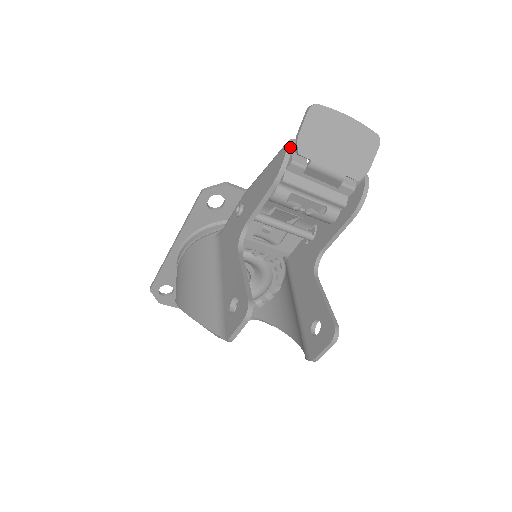
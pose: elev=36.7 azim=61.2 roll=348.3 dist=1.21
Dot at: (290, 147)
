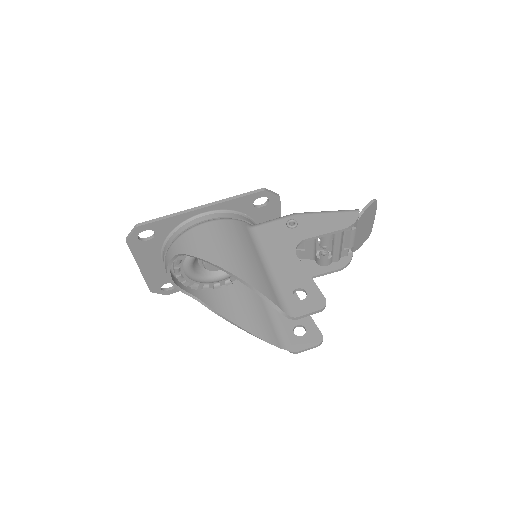
Dot at: (359, 214)
